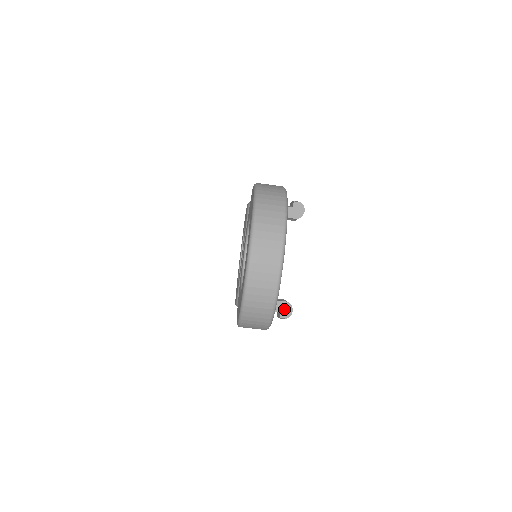
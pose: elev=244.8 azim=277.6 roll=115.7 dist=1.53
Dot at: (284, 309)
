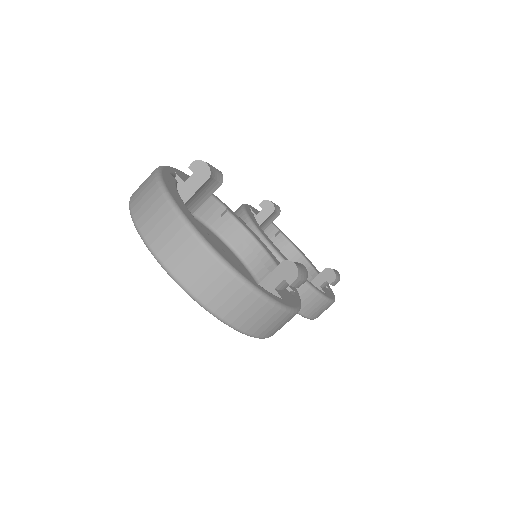
Dot at: (285, 272)
